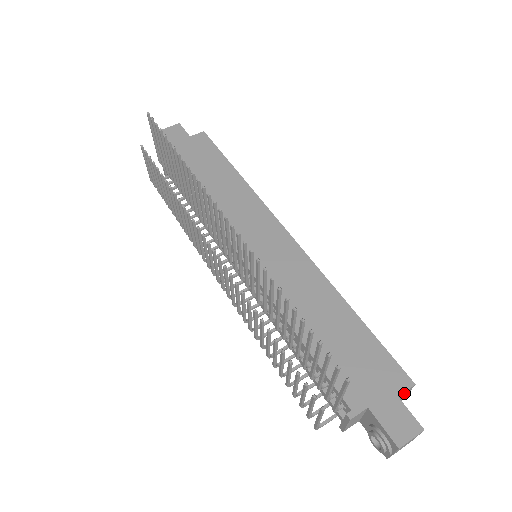
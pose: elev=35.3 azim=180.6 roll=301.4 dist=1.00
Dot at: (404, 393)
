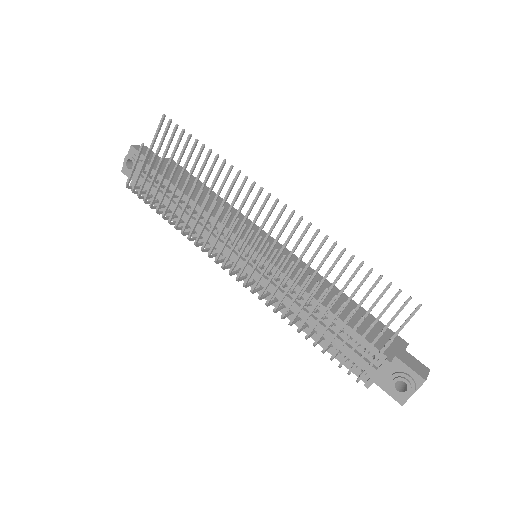
Dot at: occluded
